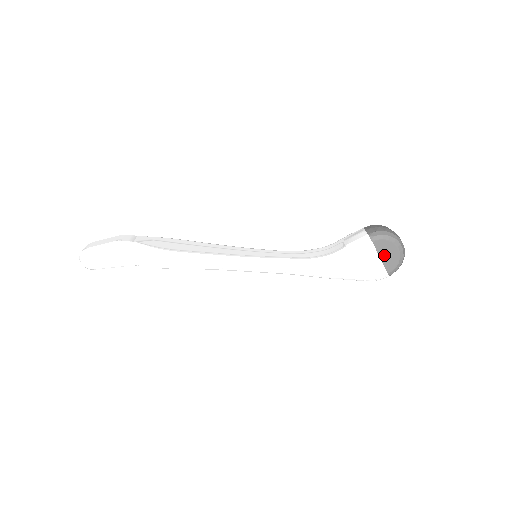
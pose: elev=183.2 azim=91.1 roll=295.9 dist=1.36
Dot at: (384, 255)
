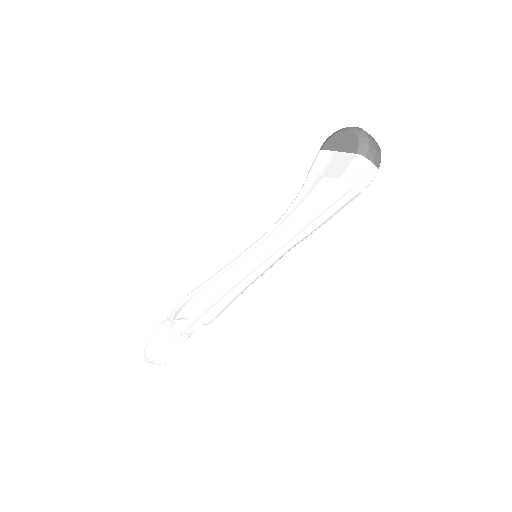
Dot at: (340, 147)
